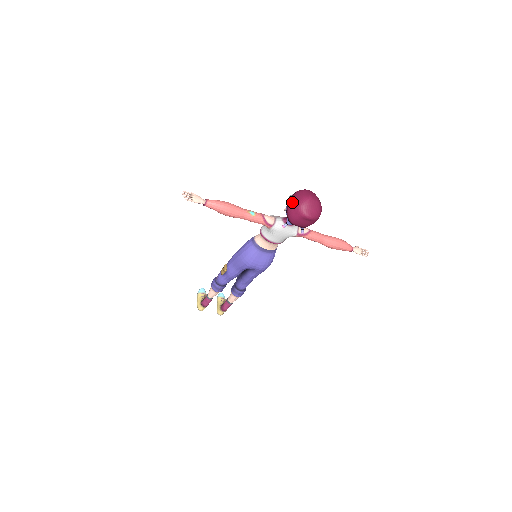
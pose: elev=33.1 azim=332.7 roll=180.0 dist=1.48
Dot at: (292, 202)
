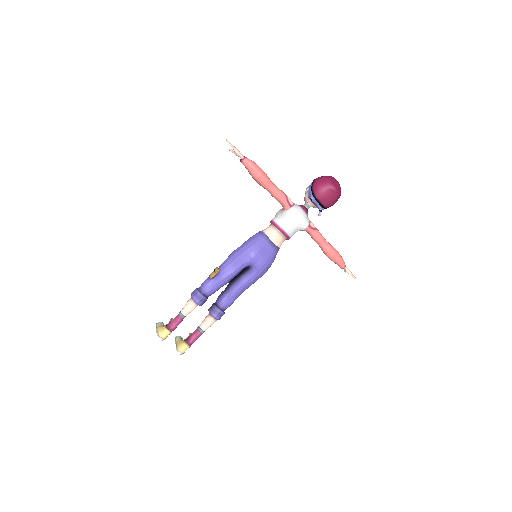
Dot at: (319, 178)
